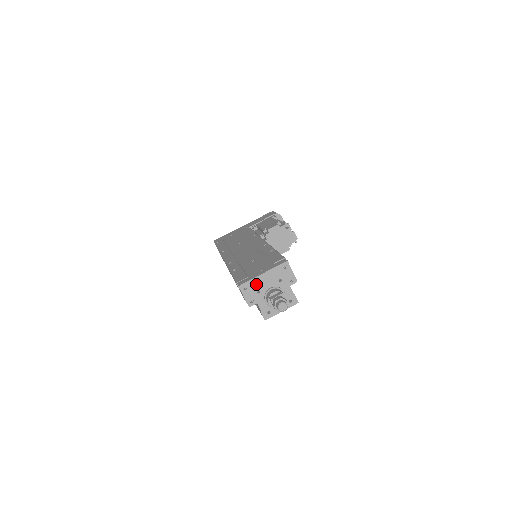
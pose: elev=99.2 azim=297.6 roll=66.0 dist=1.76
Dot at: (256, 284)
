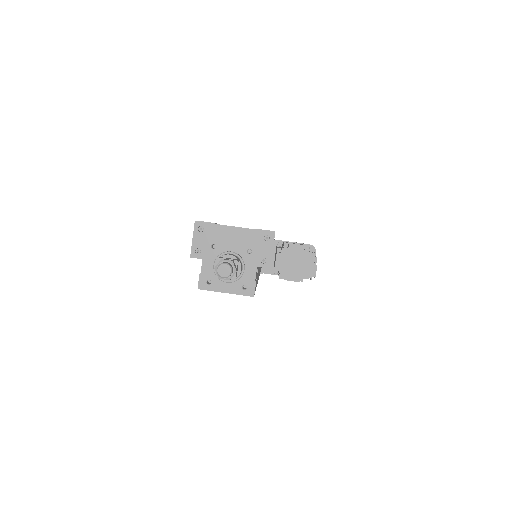
Dot at: (217, 234)
